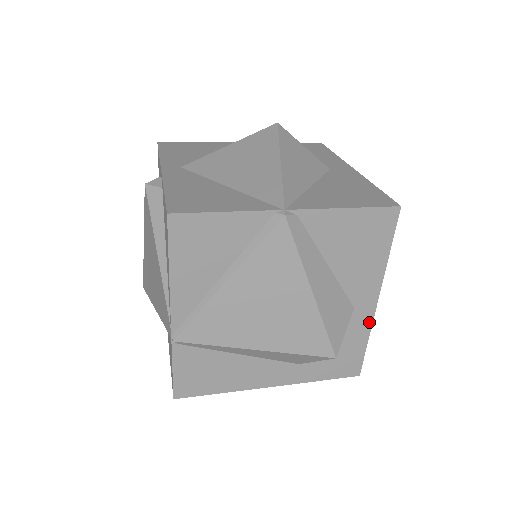
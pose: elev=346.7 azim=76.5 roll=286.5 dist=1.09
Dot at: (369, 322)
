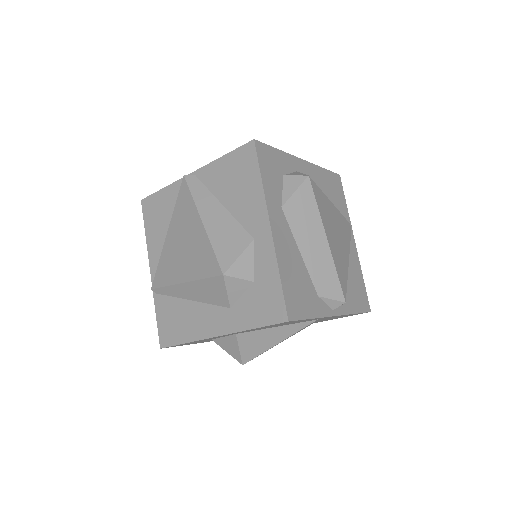
Dot at: (272, 251)
